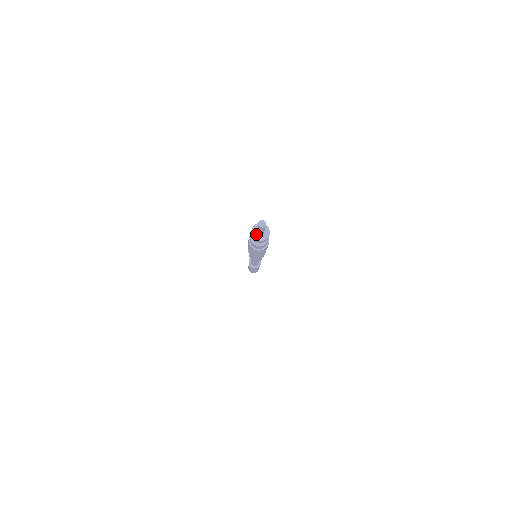
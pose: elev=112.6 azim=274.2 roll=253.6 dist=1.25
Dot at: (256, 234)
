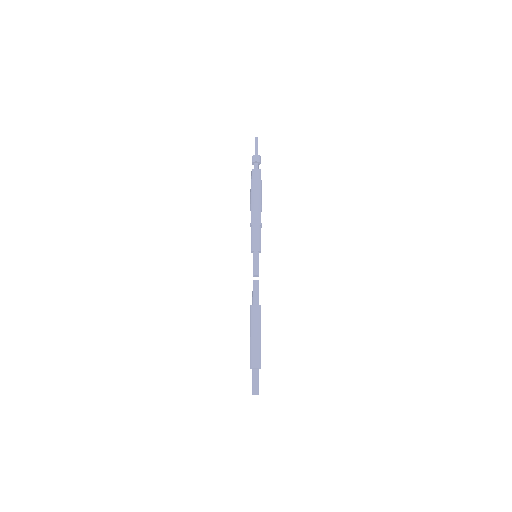
Dot at: (254, 156)
